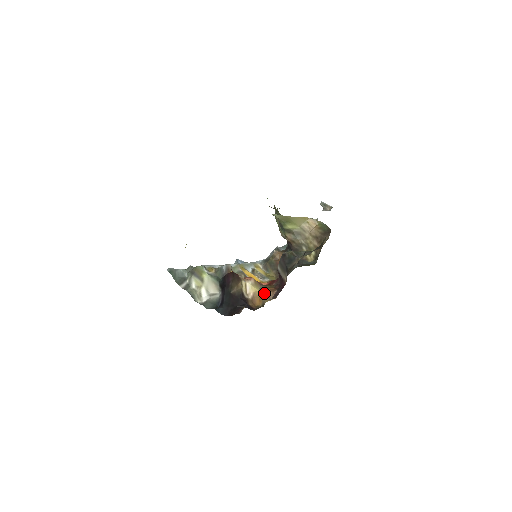
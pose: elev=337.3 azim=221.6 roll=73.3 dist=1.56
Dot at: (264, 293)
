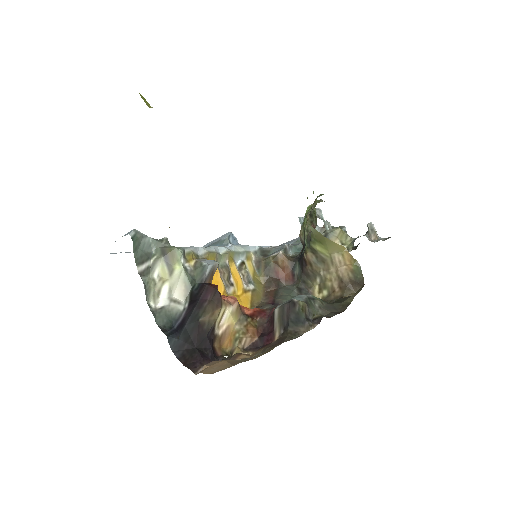
Dot at: (241, 333)
